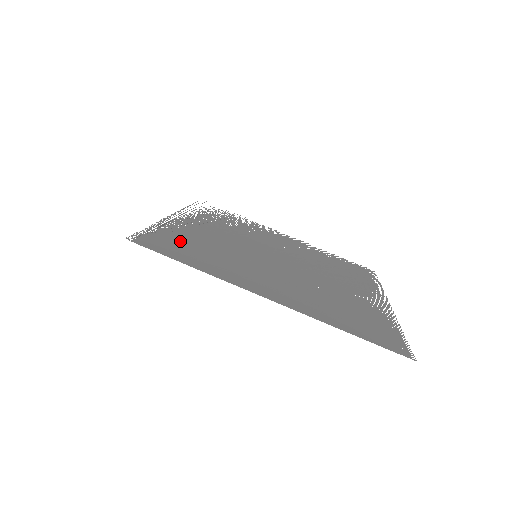
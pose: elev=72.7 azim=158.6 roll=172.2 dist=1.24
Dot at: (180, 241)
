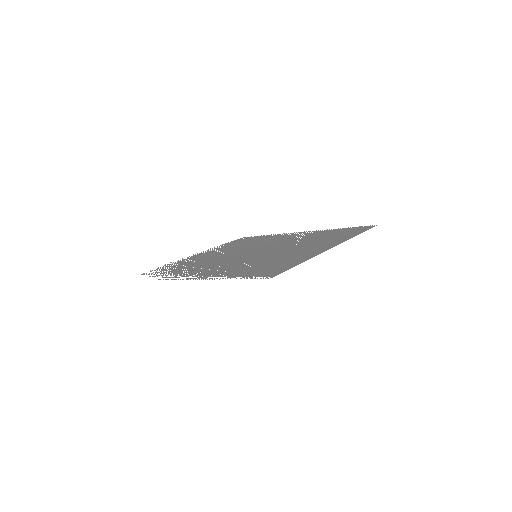
Dot at: (253, 270)
